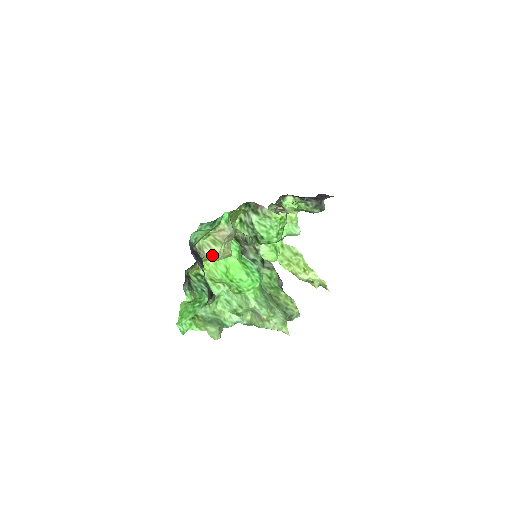
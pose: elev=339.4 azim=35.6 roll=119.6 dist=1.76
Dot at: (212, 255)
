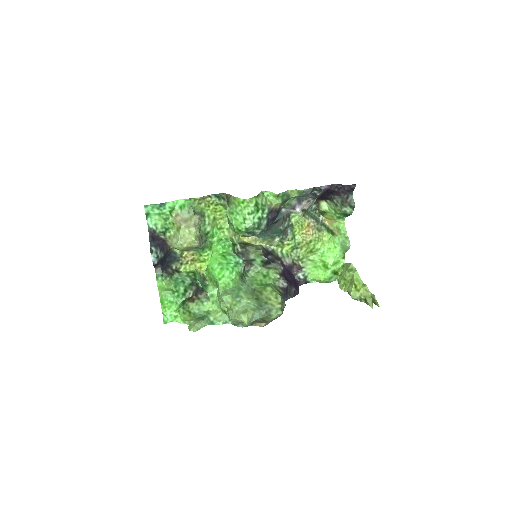
Dot at: (176, 241)
